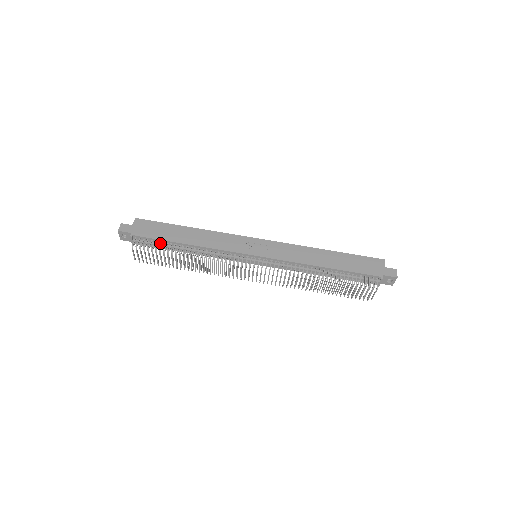
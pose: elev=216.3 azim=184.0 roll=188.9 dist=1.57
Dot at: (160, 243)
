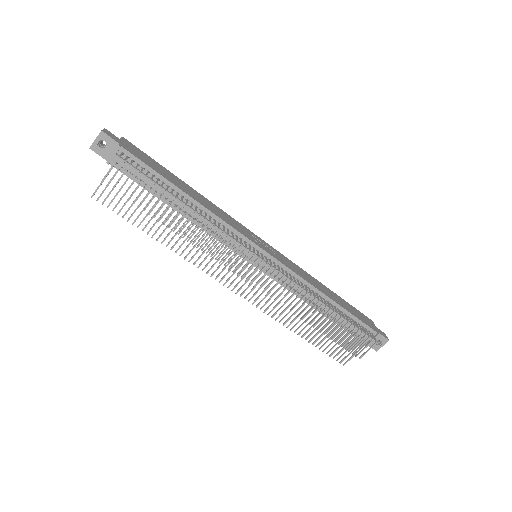
Dot at: occluded
